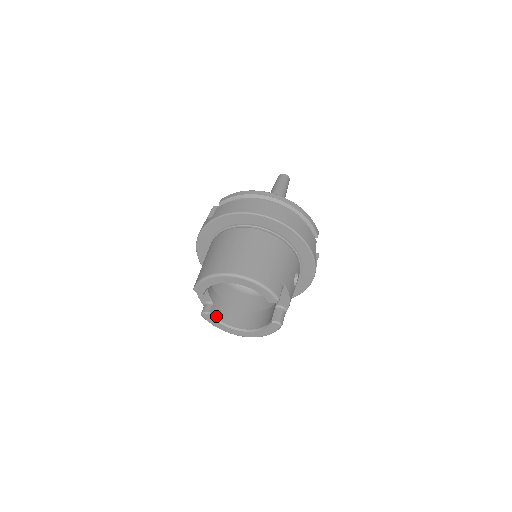
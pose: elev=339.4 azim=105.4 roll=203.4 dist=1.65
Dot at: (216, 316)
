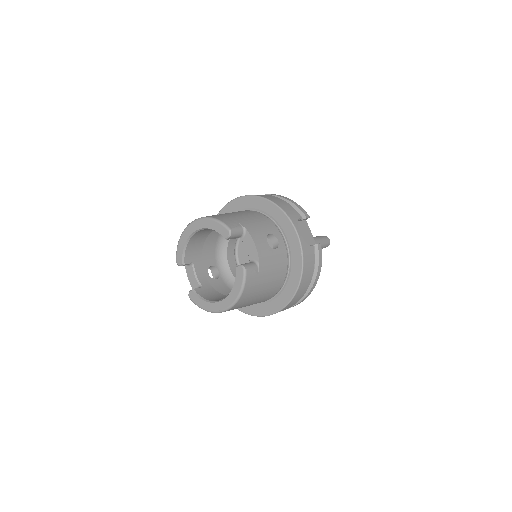
Dot at: (201, 295)
